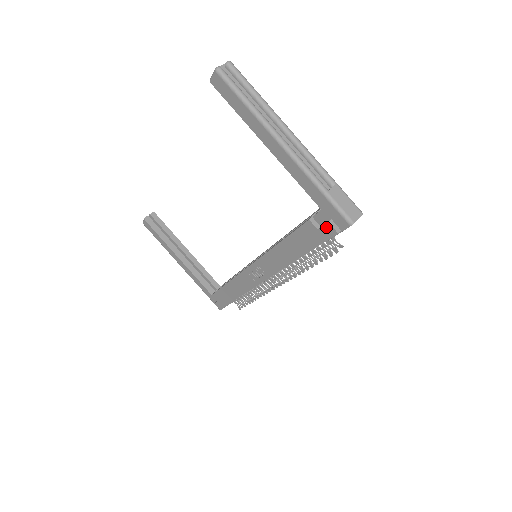
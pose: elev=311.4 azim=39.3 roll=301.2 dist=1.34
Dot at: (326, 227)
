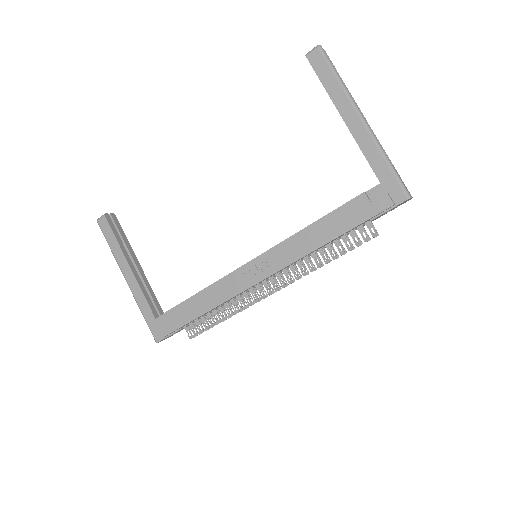
Dot at: (382, 199)
